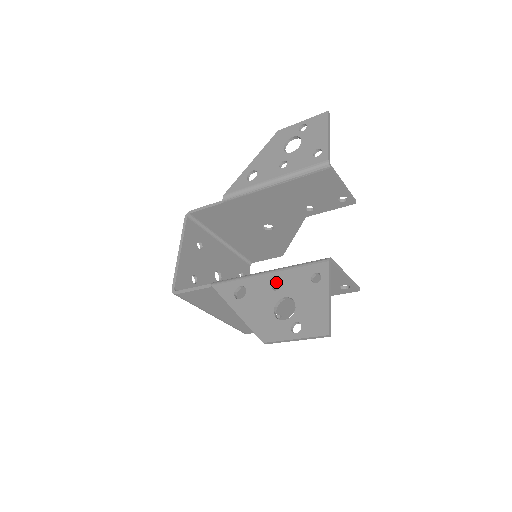
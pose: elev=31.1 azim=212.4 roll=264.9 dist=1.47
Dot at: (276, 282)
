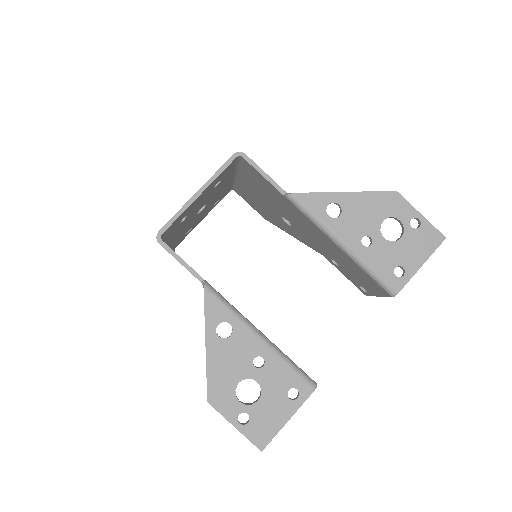
Dot at: (261, 356)
